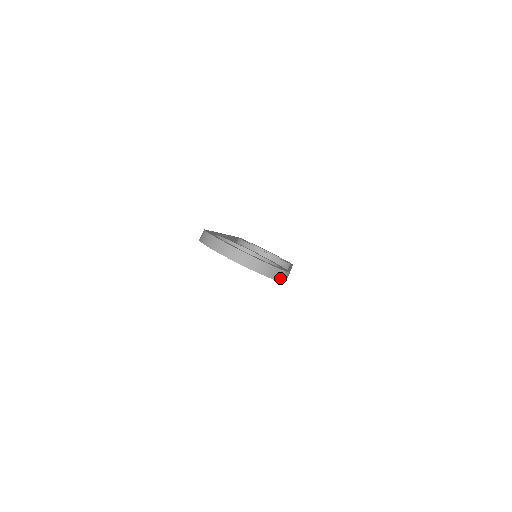
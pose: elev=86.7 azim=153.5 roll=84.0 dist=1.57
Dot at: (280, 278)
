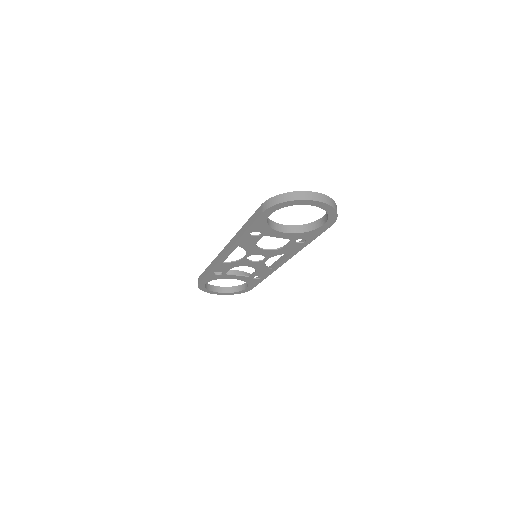
Dot at: occluded
